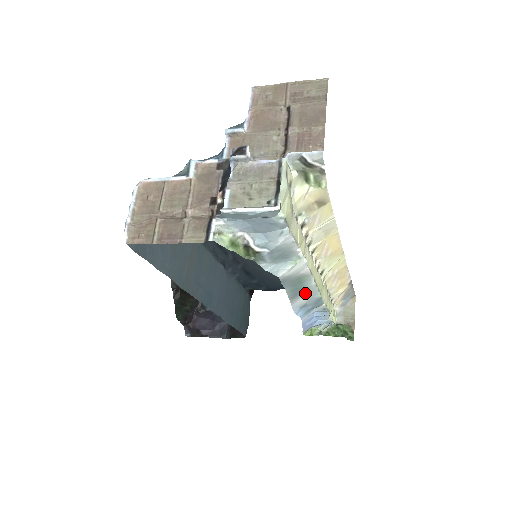
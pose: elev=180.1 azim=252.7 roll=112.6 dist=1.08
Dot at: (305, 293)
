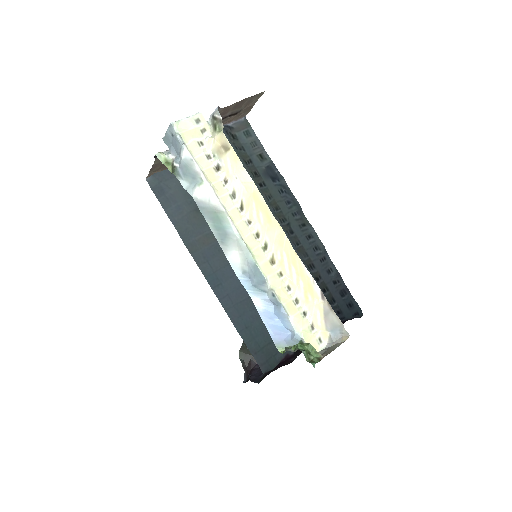
Dot at: (234, 245)
